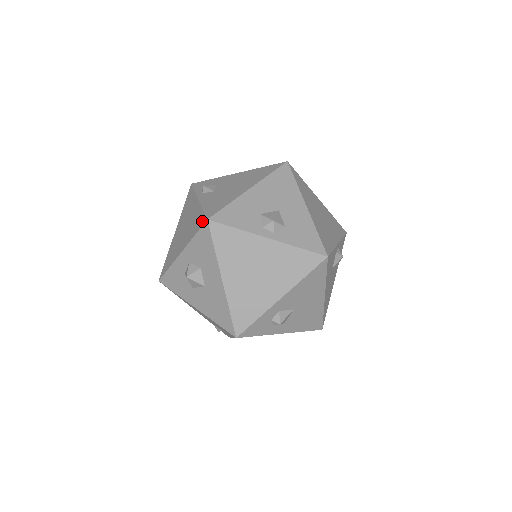
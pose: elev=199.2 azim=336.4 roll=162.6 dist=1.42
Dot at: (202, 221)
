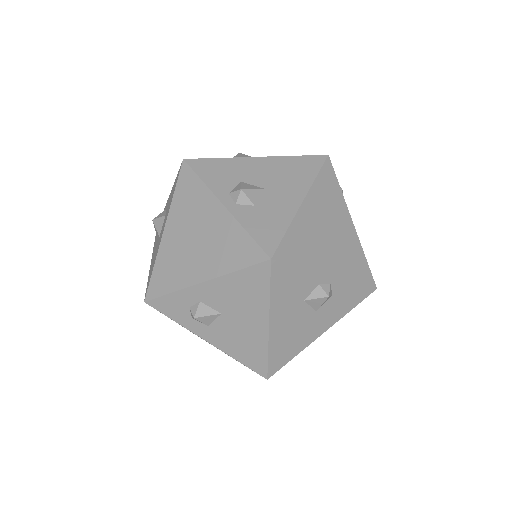
Dot at: occluded
